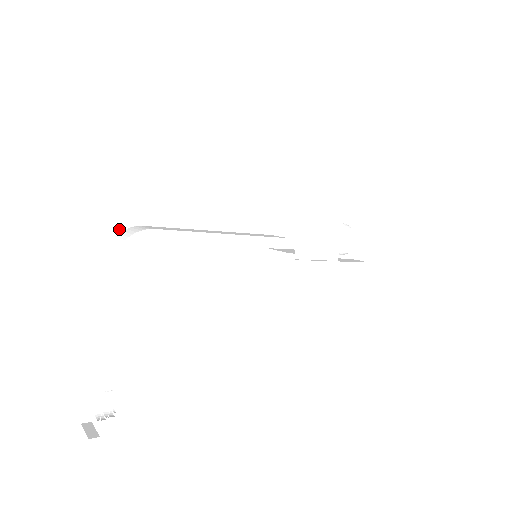
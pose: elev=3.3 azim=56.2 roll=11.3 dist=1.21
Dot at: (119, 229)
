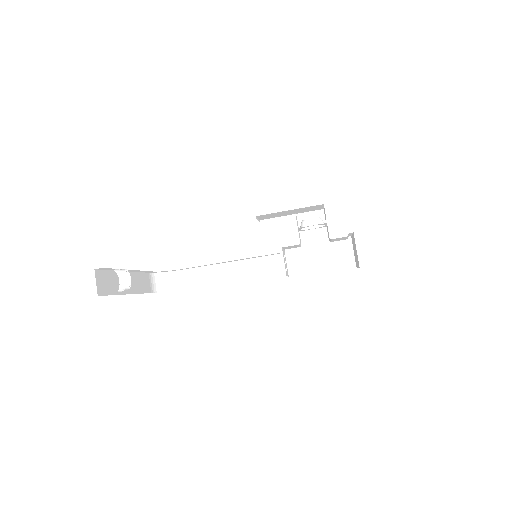
Dot at: occluded
